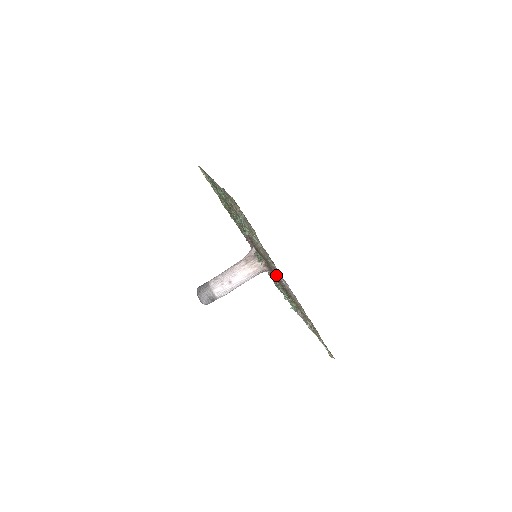
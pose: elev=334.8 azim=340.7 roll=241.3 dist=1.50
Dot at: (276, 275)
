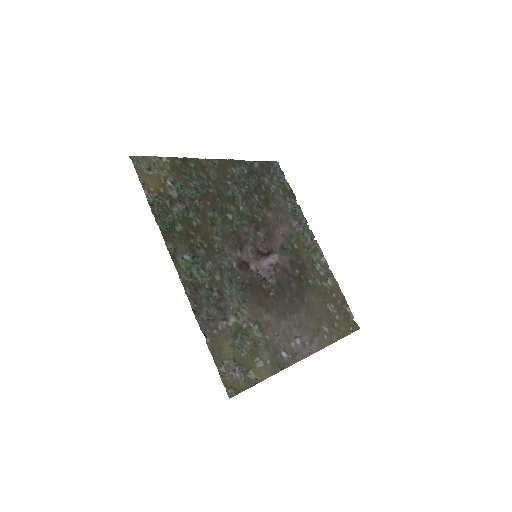
Dot at: (287, 306)
